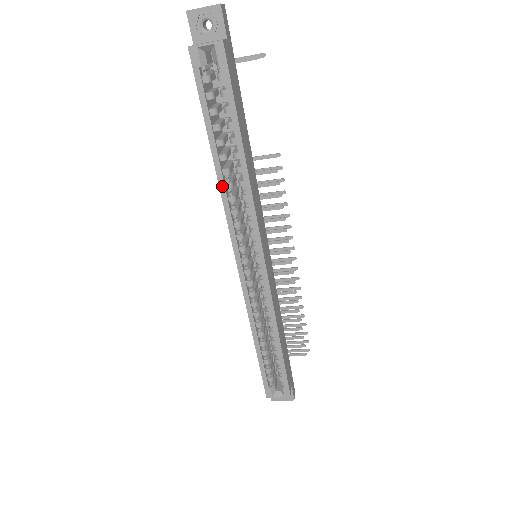
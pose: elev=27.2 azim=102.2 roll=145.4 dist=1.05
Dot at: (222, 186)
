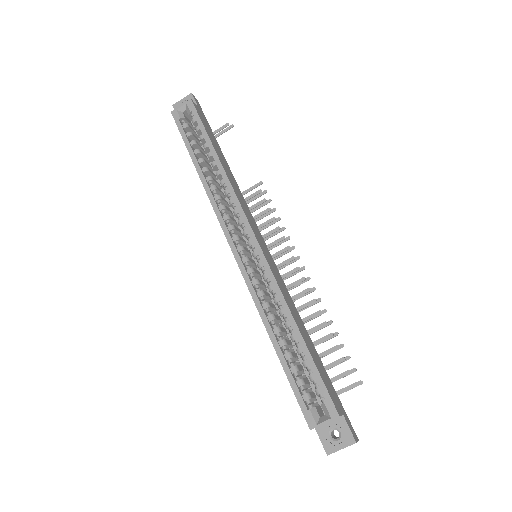
Dot at: (207, 189)
